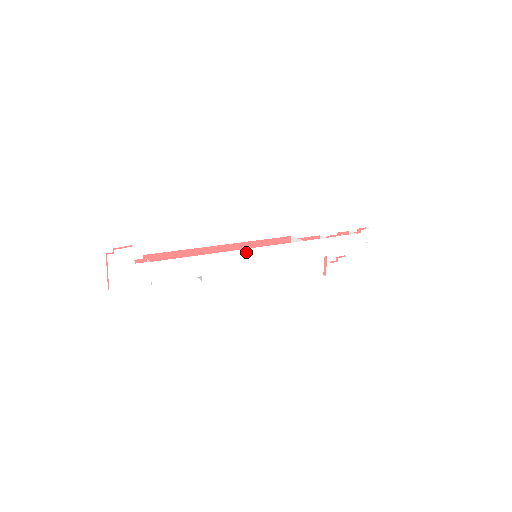
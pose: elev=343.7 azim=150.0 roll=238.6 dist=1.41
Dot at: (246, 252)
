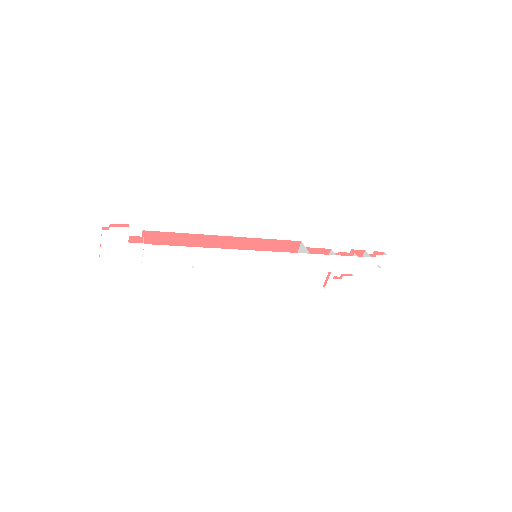
Dot at: (245, 253)
